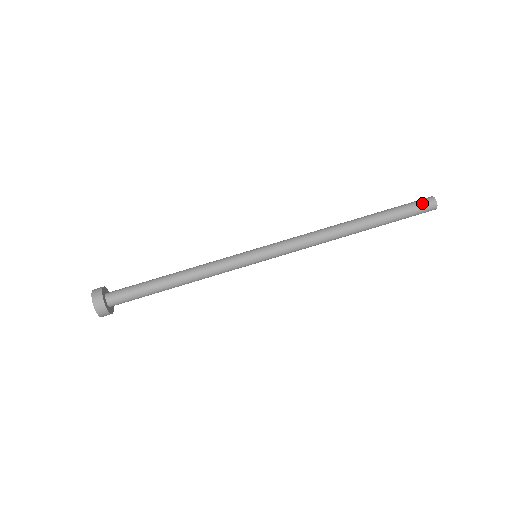
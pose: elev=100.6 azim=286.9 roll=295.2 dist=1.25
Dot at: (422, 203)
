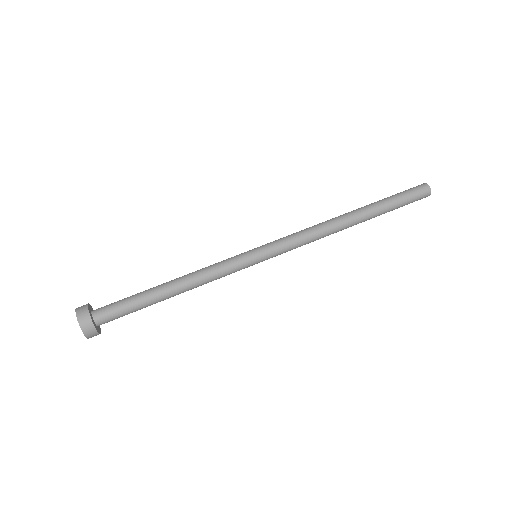
Dot at: (413, 187)
